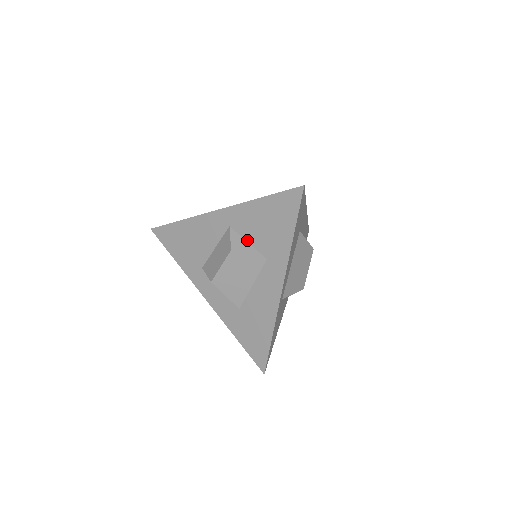
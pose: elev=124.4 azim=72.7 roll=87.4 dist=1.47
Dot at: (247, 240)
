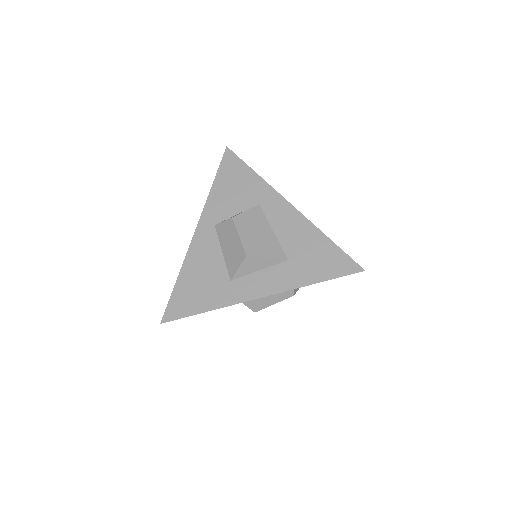
Dot at: (235, 214)
